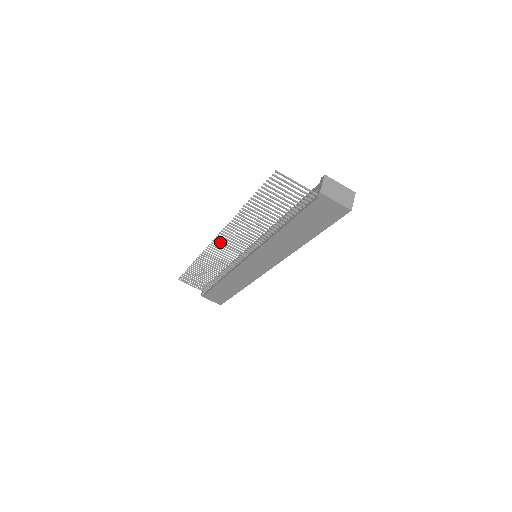
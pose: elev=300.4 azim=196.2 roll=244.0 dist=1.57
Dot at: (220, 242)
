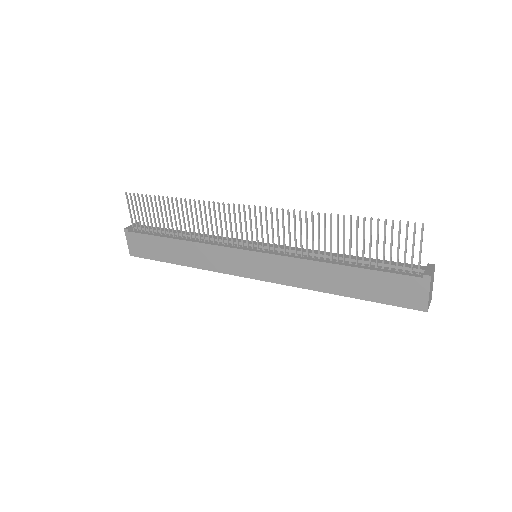
Dot at: (249, 213)
